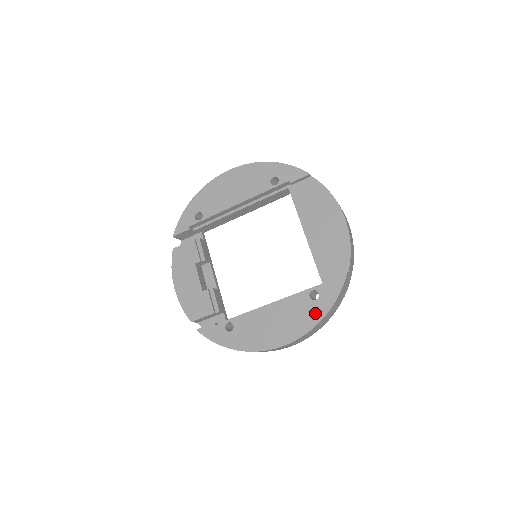
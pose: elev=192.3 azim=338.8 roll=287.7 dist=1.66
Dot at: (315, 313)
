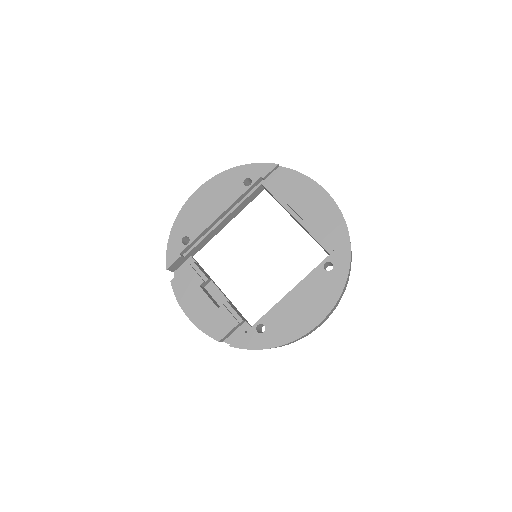
Dot at: (336, 281)
